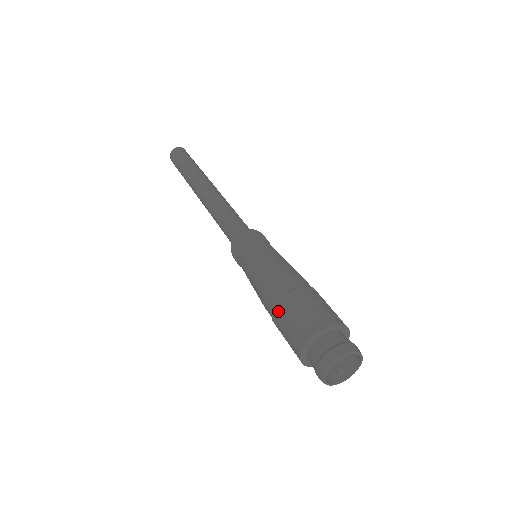
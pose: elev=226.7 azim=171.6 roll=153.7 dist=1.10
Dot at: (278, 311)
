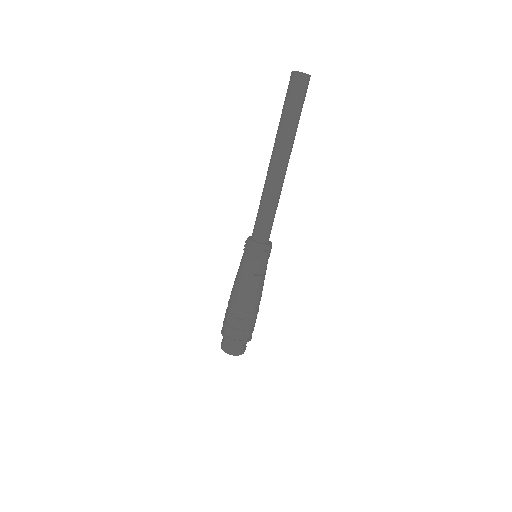
Dot at: occluded
